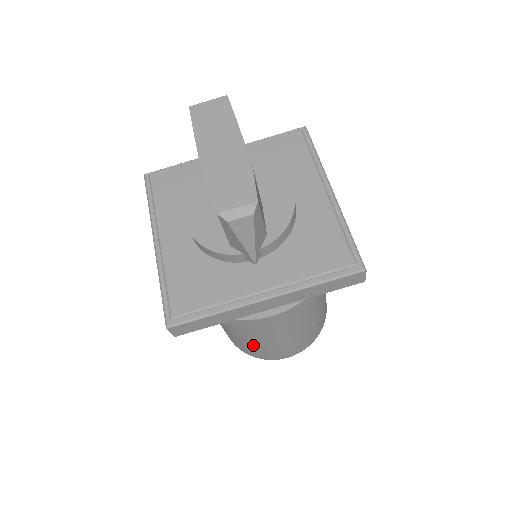
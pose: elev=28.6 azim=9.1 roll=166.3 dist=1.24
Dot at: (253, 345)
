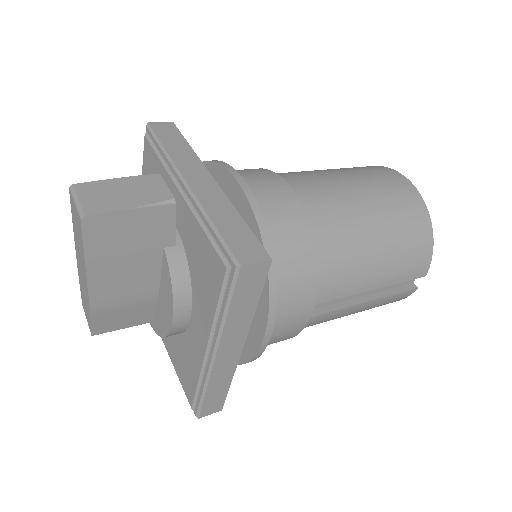
Dot at: occluded
